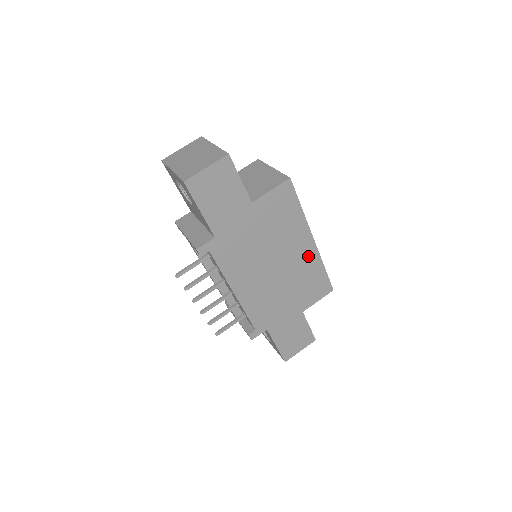
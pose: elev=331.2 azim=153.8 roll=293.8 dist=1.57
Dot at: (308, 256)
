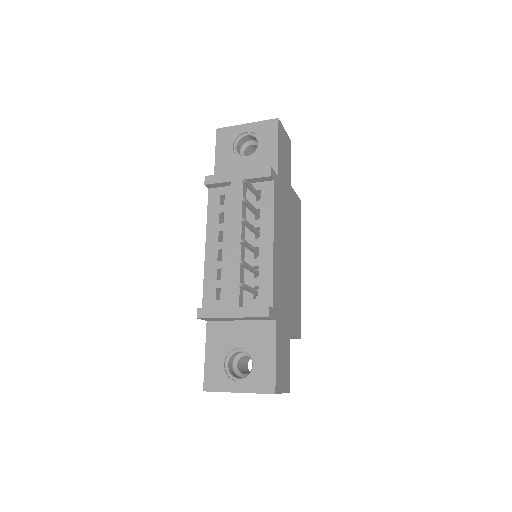
Dot at: (298, 277)
